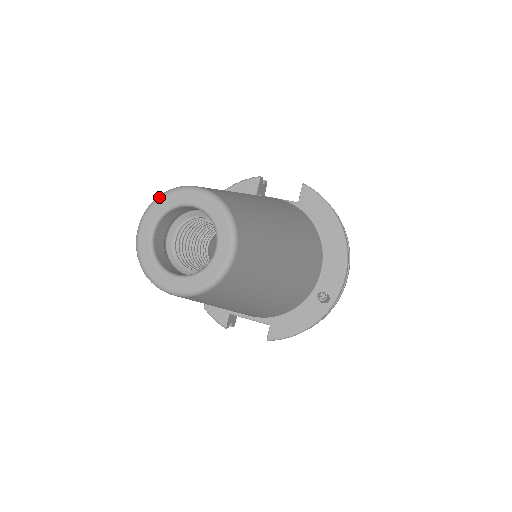
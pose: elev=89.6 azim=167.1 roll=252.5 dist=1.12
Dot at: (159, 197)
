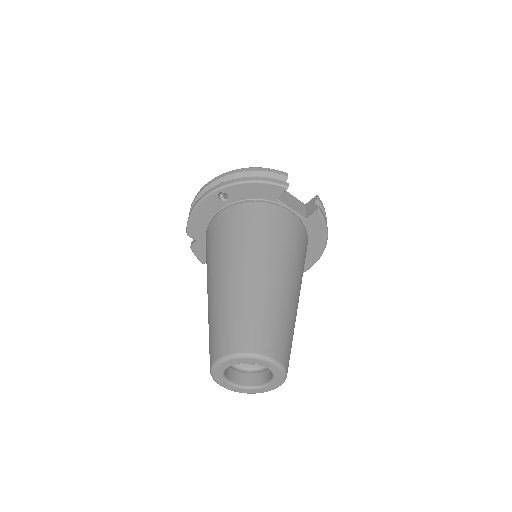
Dot at: (244, 357)
